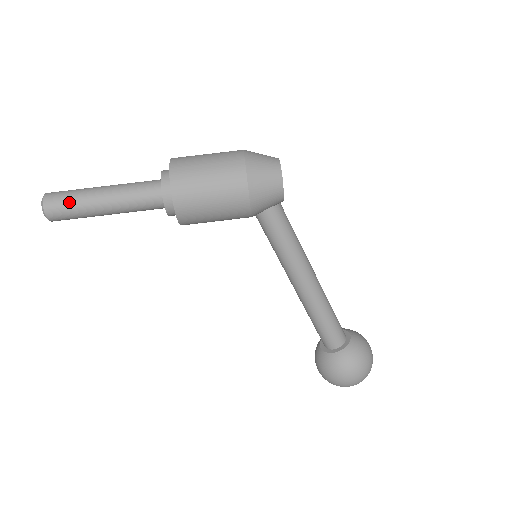
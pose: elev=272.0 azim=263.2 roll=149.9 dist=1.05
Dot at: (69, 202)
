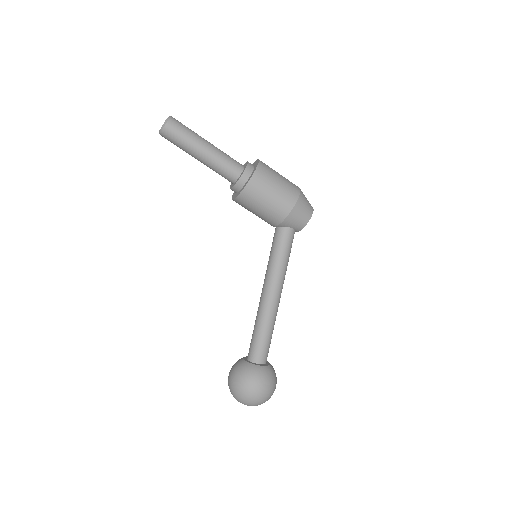
Dot at: (186, 131)
